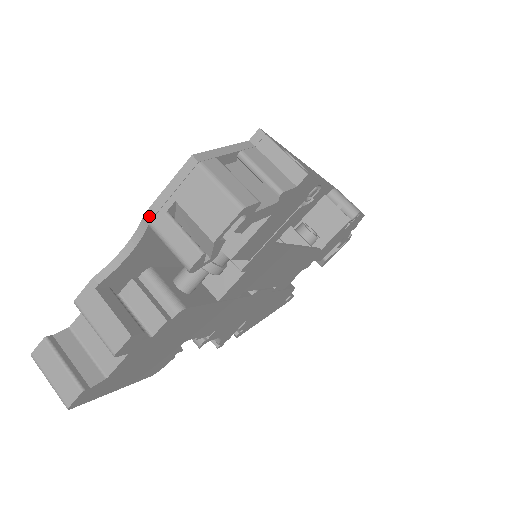
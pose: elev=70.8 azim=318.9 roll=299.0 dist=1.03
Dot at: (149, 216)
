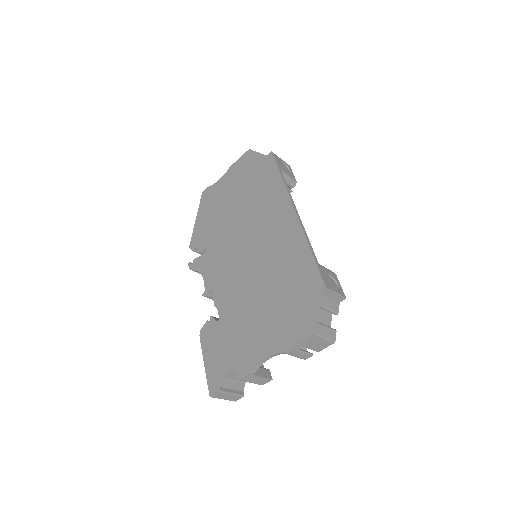
Dot at: (287, 353)
